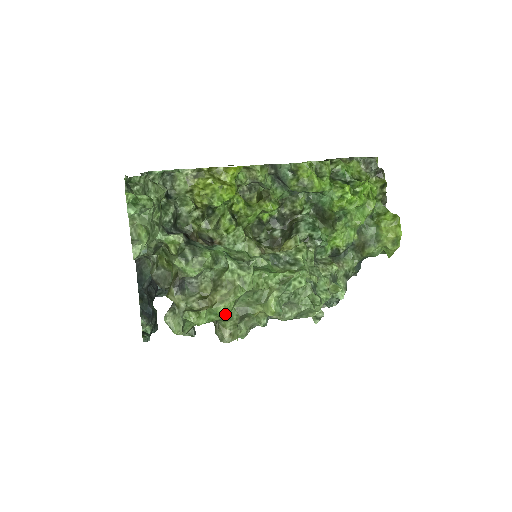
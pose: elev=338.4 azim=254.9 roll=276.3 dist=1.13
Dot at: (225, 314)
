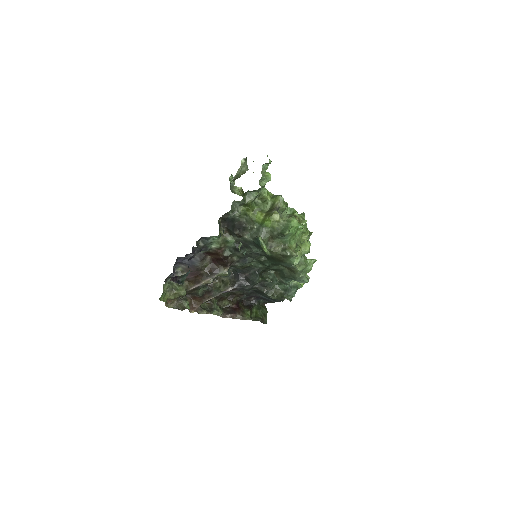
Dot at: (295, 236)
